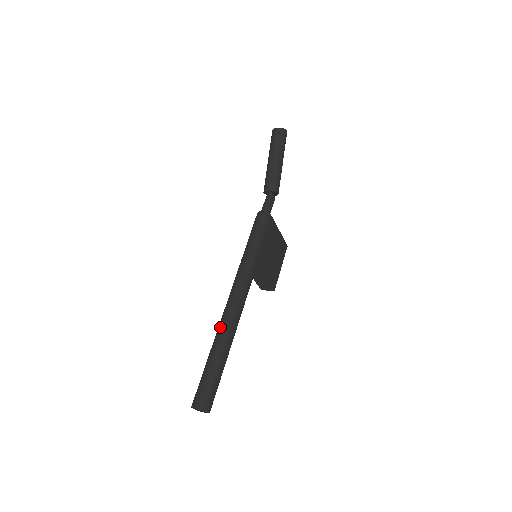
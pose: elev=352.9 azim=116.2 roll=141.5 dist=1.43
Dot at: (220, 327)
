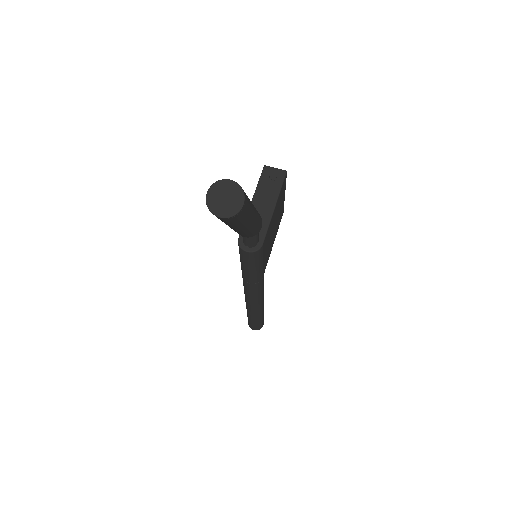
Dot at: (249, 310)
